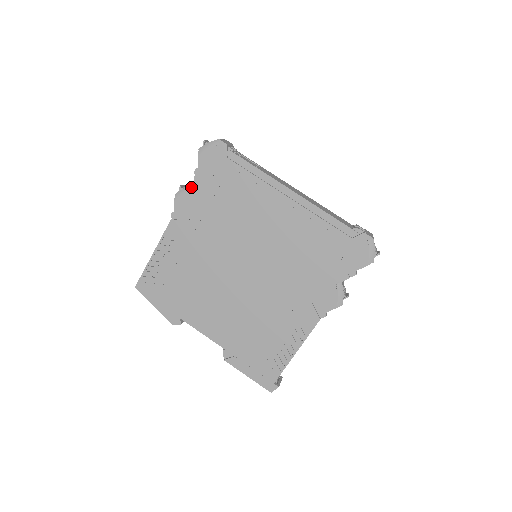
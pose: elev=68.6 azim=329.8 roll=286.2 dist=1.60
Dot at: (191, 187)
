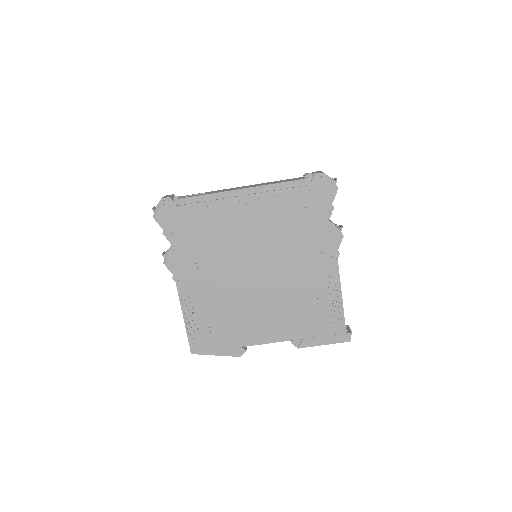
Dot at: (170, 248)
